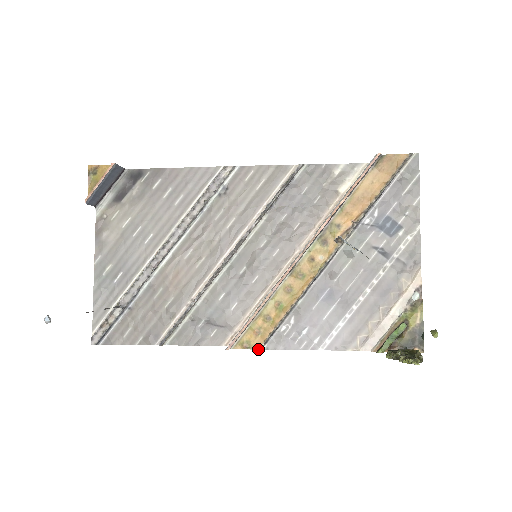
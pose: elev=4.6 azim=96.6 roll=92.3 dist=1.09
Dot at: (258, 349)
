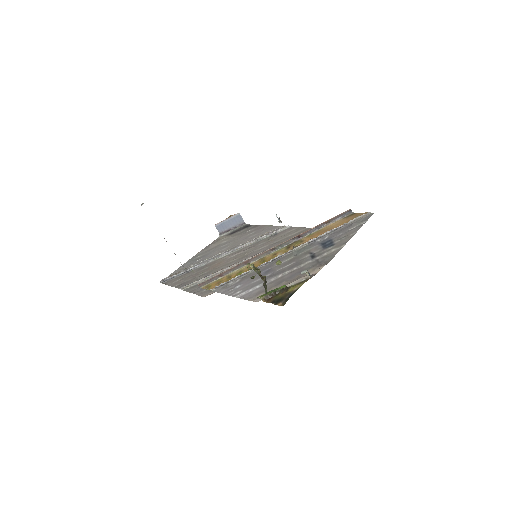
Dot at: (210, 289)
